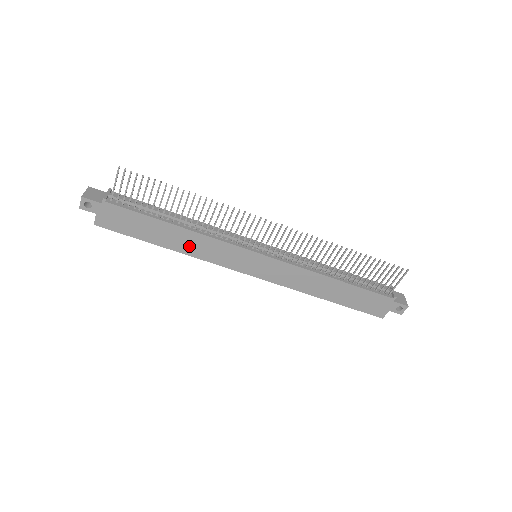
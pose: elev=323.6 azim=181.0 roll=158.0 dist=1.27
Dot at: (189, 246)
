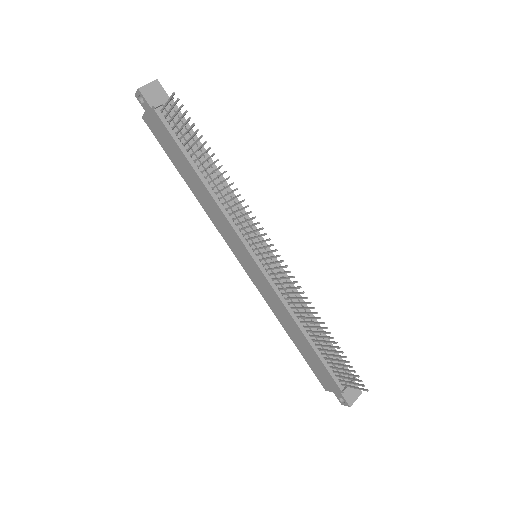
Dot at: (205, 201)
